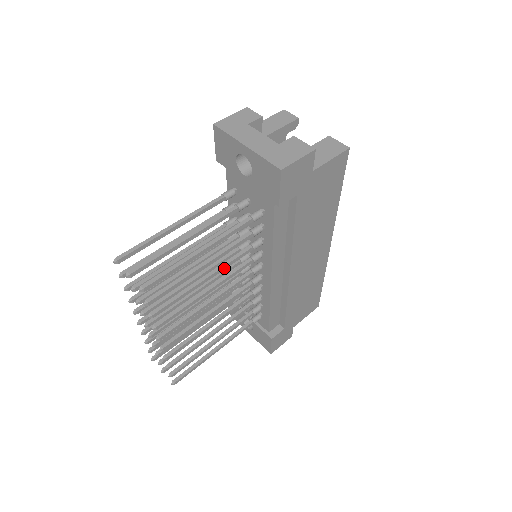
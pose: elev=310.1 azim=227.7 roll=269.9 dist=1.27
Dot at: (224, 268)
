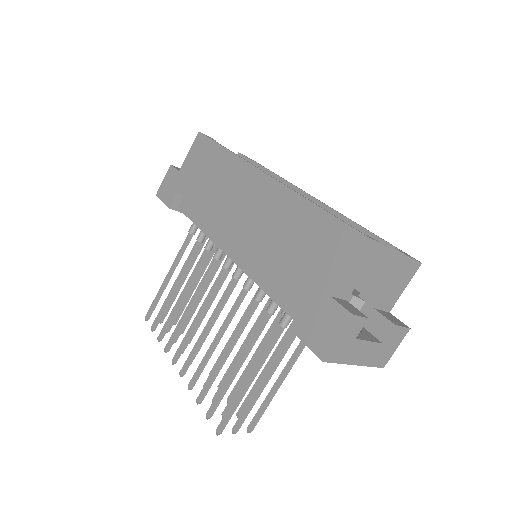
Dot at: occluded
